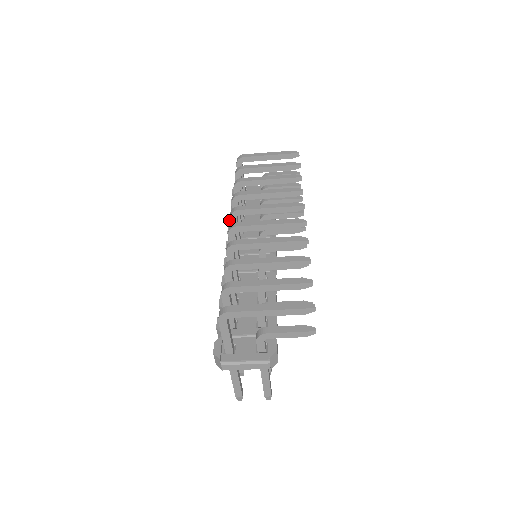
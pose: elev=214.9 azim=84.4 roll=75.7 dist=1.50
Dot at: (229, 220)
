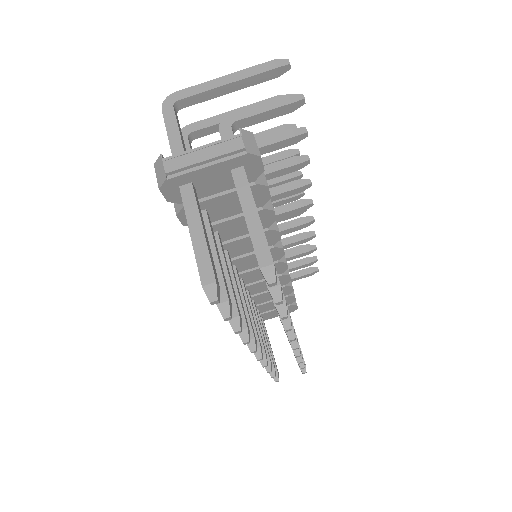
Dot at: occluded
